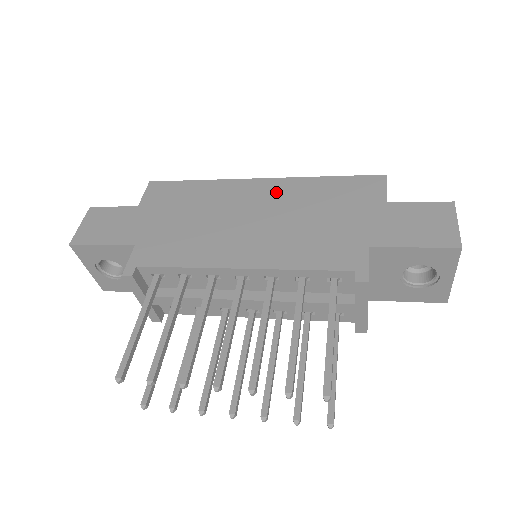
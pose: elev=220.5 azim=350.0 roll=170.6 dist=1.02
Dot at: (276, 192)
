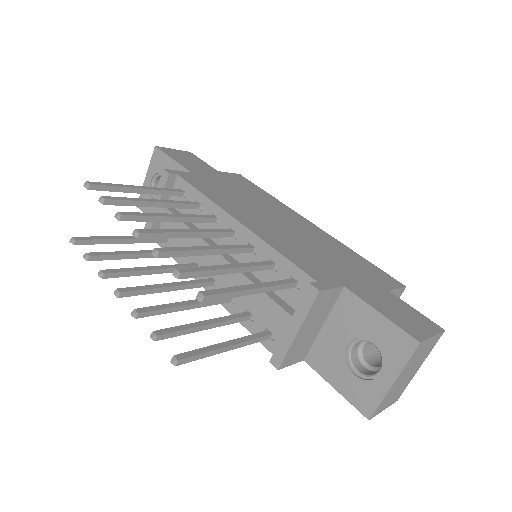
Dot at: (314, 231)
